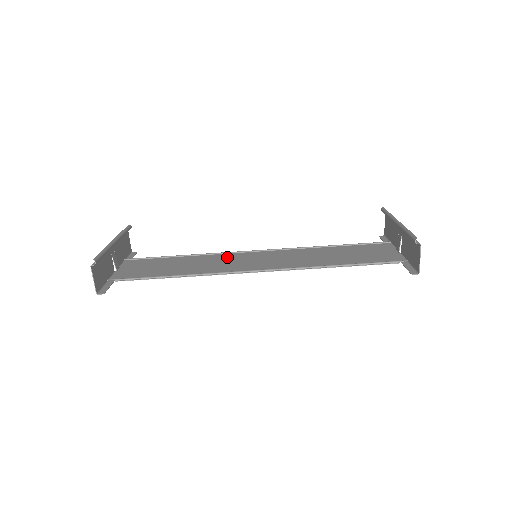
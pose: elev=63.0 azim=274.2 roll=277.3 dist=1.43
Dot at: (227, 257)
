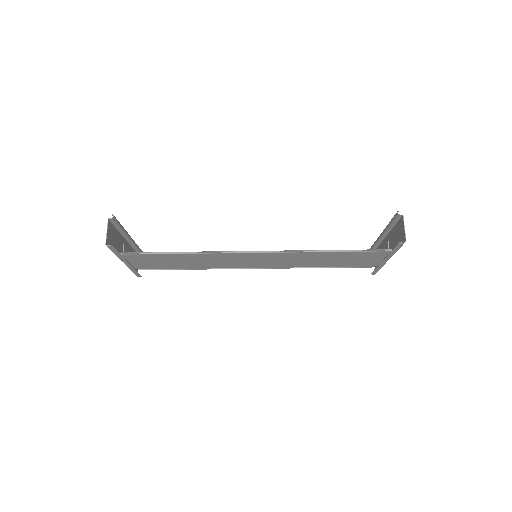
Dot at: (228, 264)
